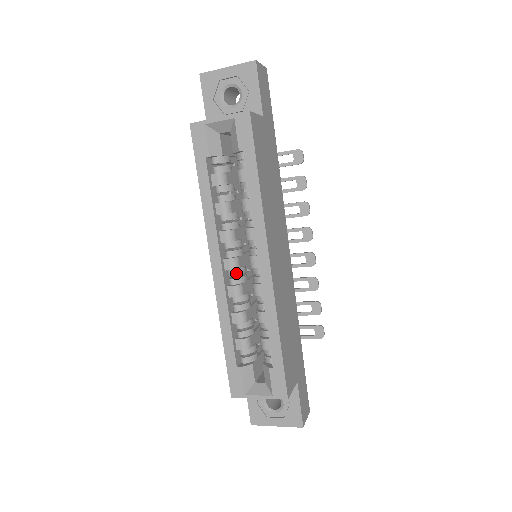
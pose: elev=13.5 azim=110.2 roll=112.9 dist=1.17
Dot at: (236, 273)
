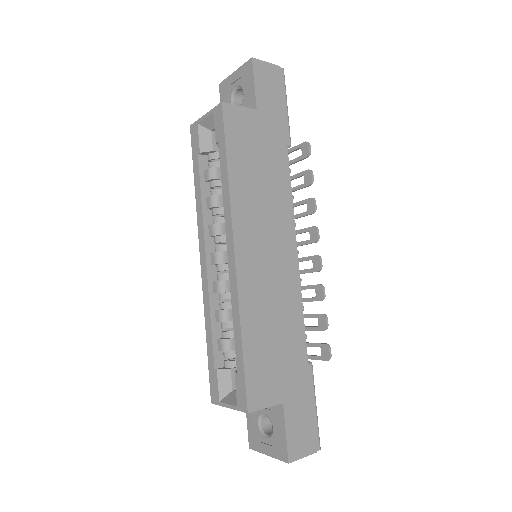
Dot at: (222, 268)
